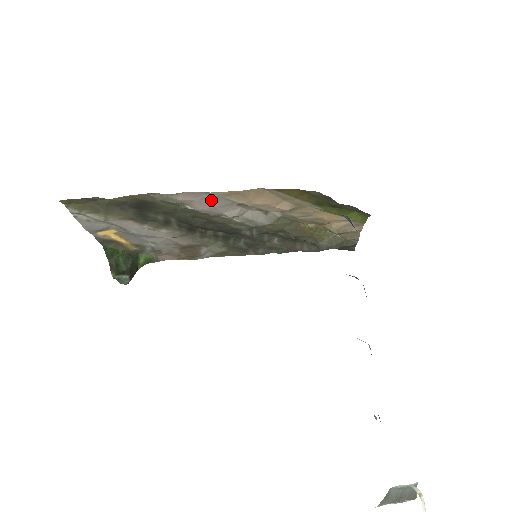
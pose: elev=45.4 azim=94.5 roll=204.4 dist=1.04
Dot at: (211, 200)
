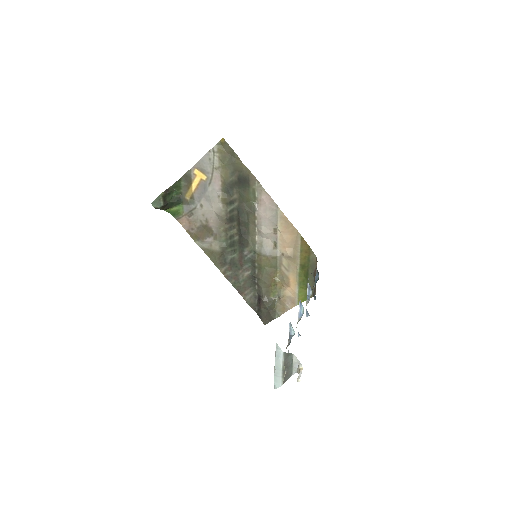
Dot at: (272, 212)
